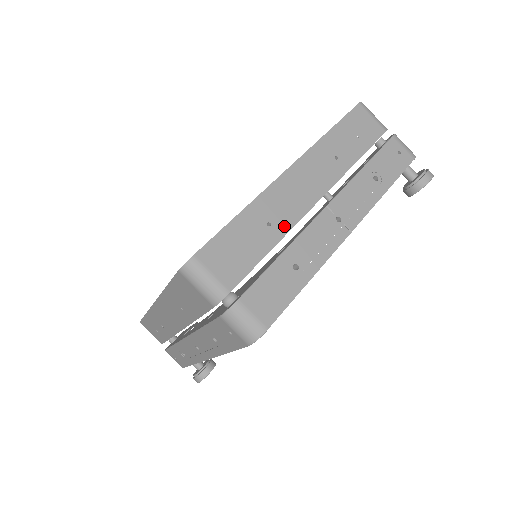
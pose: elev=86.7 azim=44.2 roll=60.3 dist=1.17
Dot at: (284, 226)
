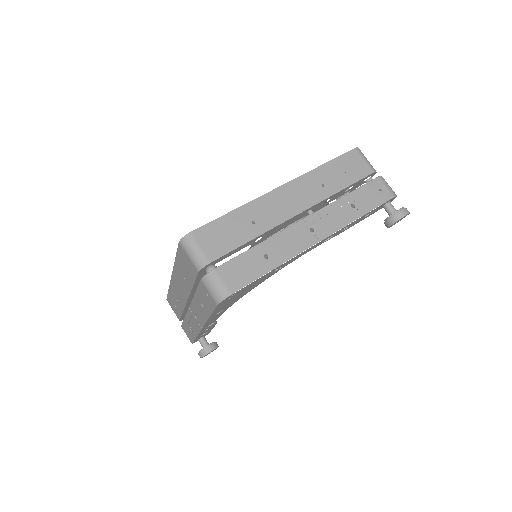
Dot at: (265, 226)
